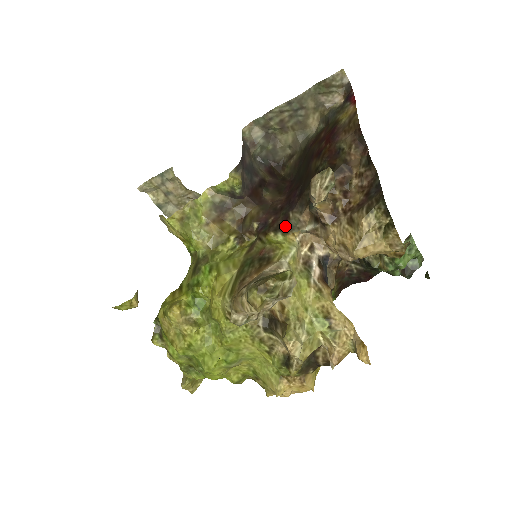
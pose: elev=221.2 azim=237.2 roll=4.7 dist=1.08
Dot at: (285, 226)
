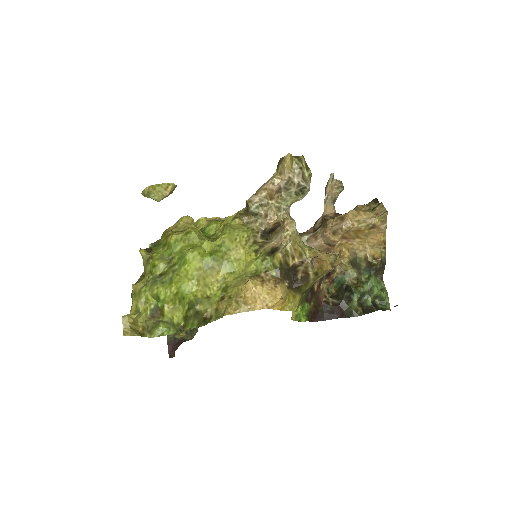
Dot at: occluded
